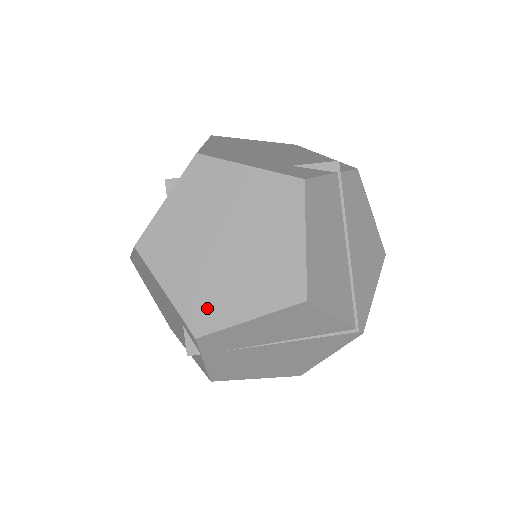
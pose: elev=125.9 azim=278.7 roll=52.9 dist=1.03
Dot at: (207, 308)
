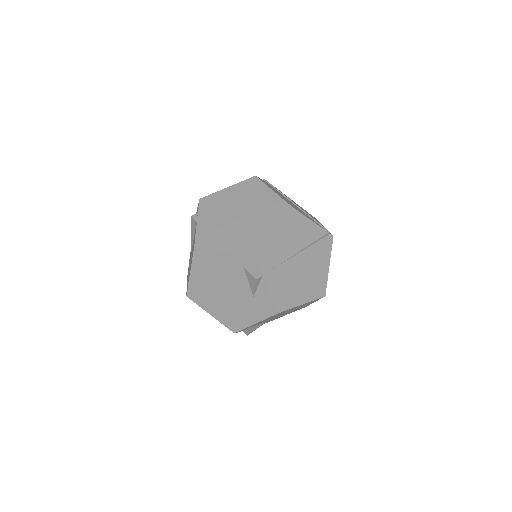
Dot at: (250, 242)
